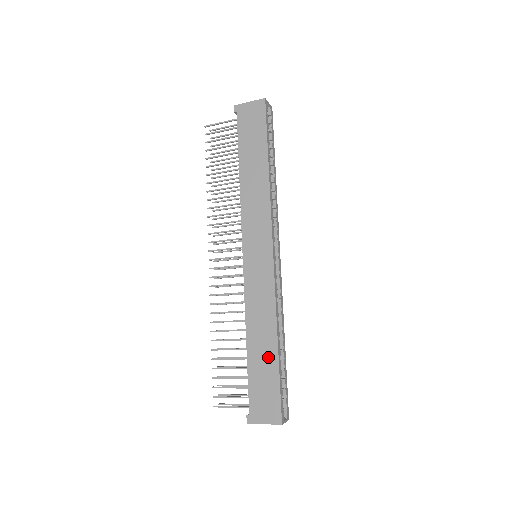
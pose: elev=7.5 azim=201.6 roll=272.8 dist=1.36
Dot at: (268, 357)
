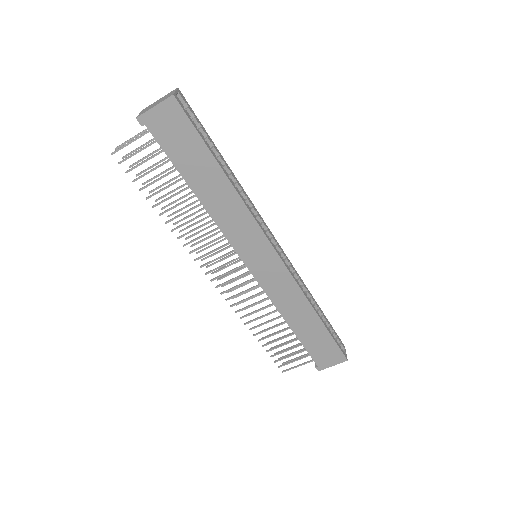
Dot at: (314, 328)
